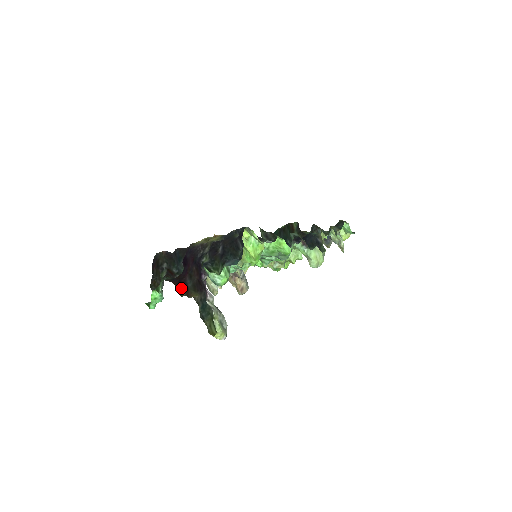
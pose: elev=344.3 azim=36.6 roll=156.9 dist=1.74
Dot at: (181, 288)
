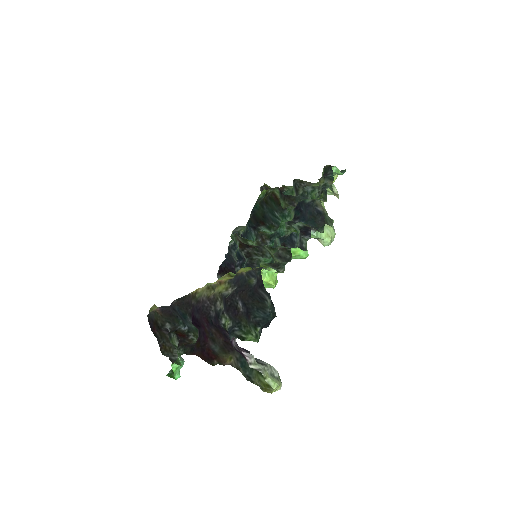
Dot at: (208, 356)
